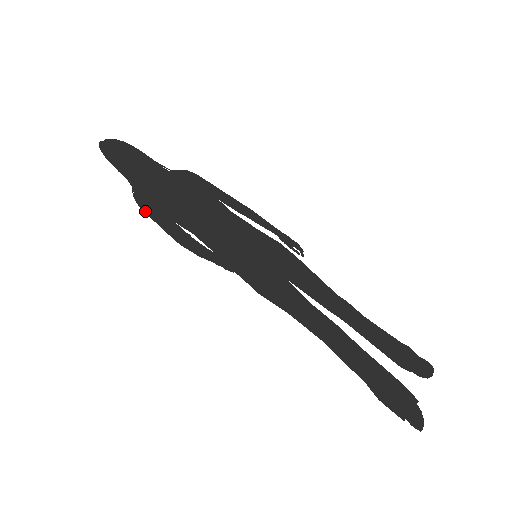
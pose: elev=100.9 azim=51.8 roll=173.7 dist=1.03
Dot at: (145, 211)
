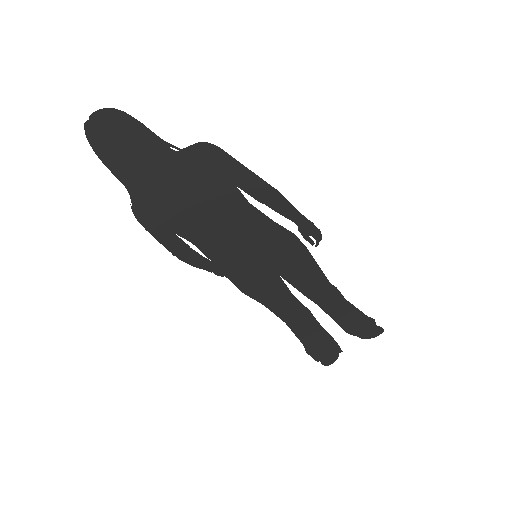
Dot at: (144, 226)
